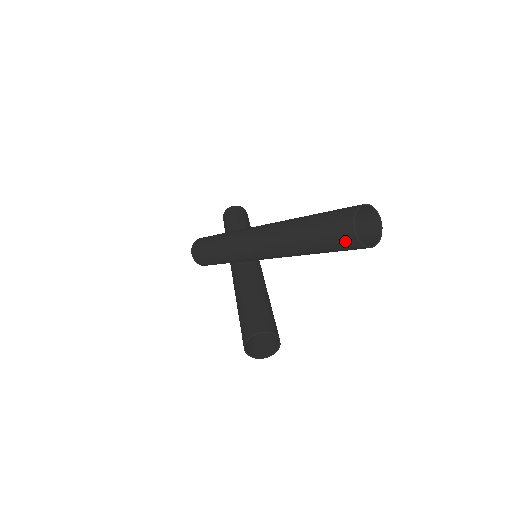
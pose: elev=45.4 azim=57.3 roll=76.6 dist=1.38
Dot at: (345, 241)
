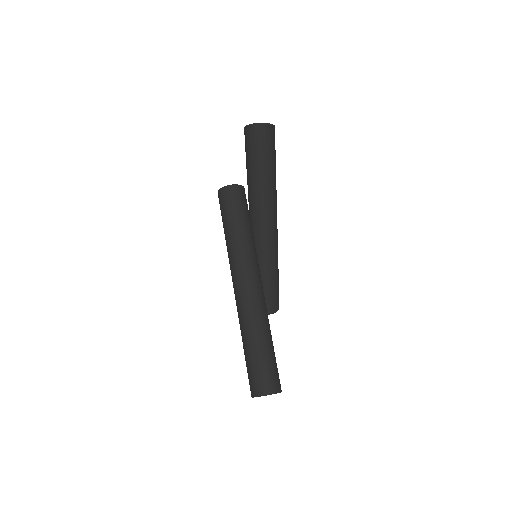
Dot at: occluded
